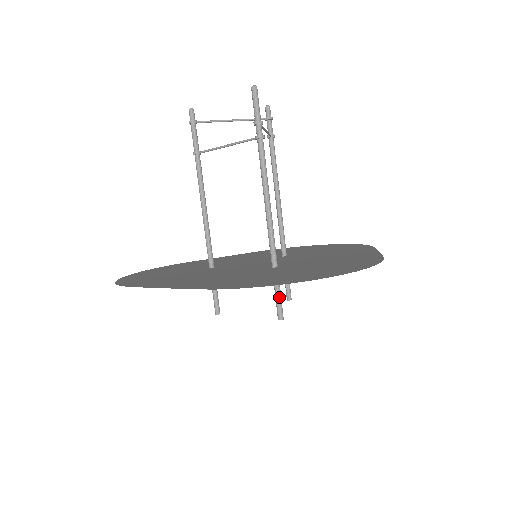
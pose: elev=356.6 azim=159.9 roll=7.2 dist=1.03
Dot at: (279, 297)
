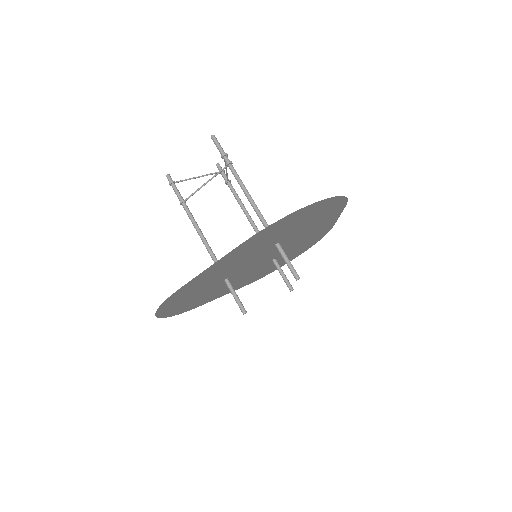
Dot at: (290, 263)
